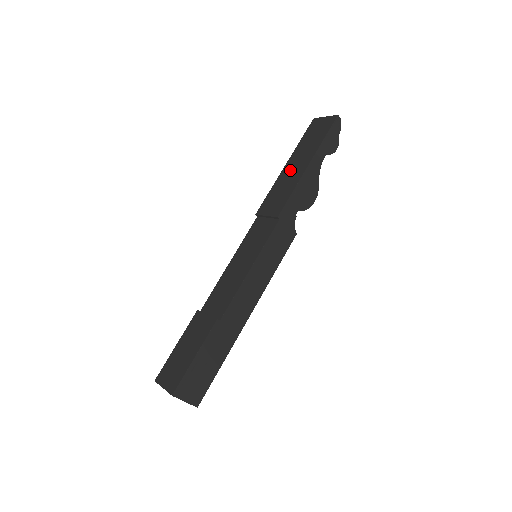
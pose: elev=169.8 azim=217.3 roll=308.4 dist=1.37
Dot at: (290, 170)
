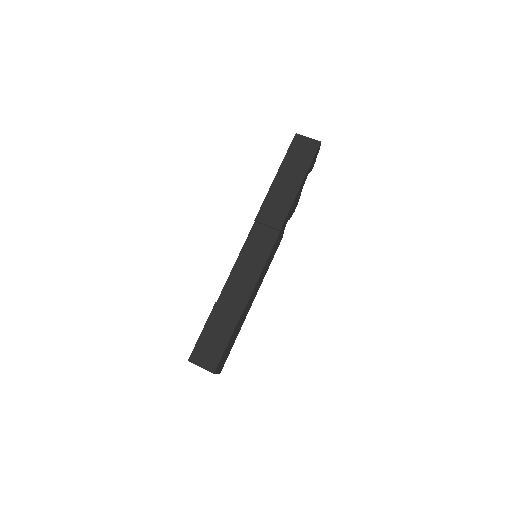
Dot at: (282, 184)
